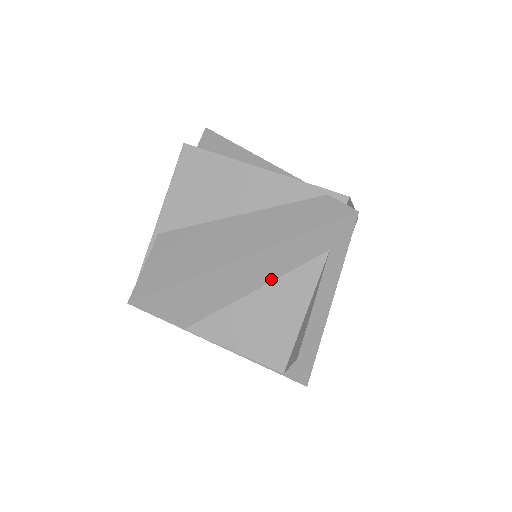
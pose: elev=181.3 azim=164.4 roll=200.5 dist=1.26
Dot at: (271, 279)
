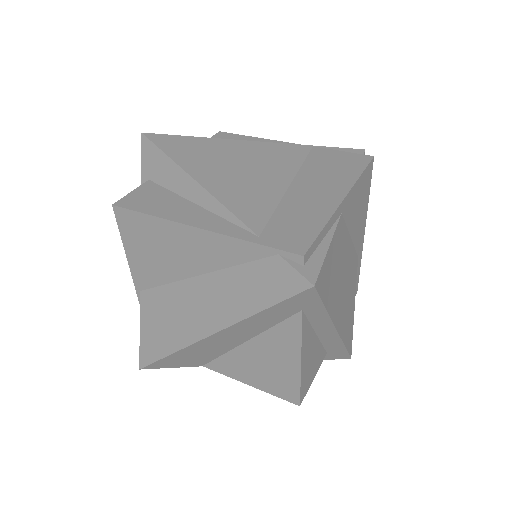
Dot at: (255, 334)
